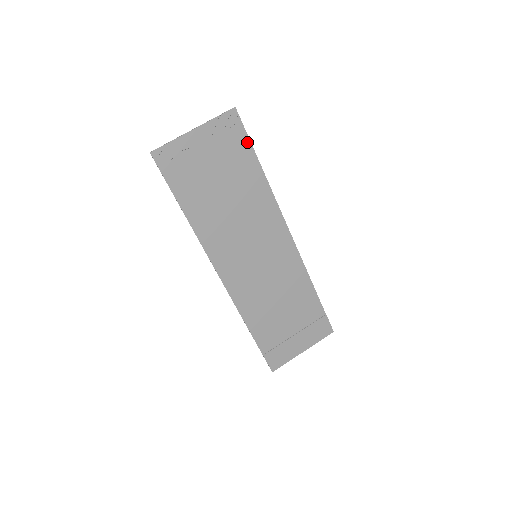
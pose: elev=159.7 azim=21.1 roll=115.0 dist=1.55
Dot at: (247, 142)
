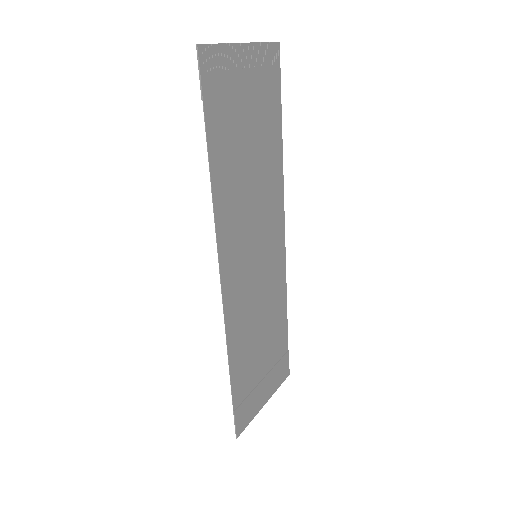
Dot at: (279, 94)
